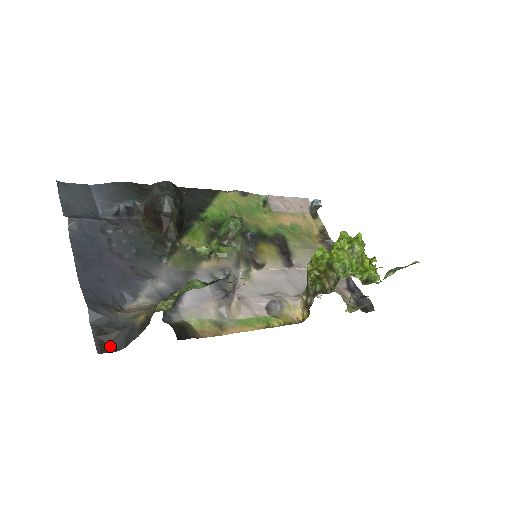
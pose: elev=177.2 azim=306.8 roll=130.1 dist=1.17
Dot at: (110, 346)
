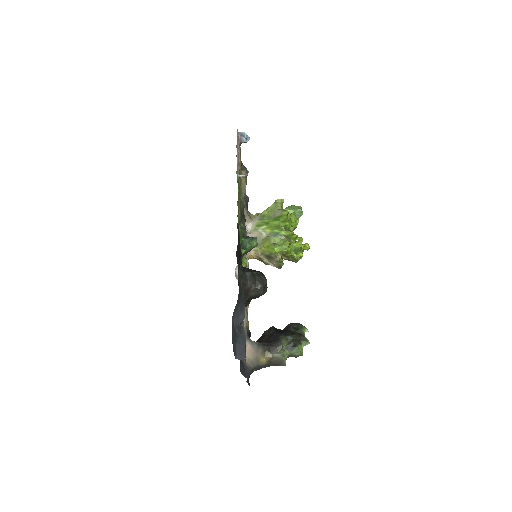
Dot at: occluded
